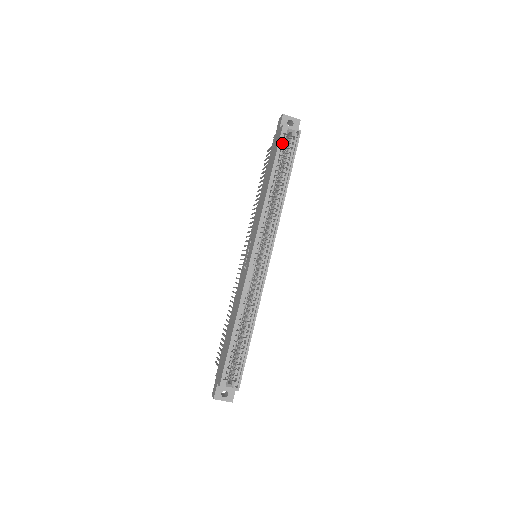
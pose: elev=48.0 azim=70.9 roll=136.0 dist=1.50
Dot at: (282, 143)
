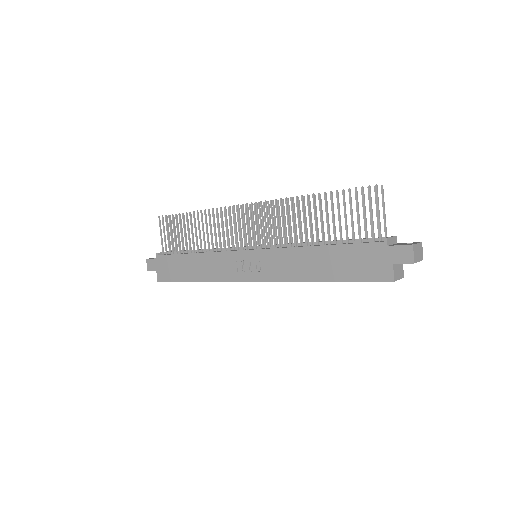
Dot at: (373, 278)
